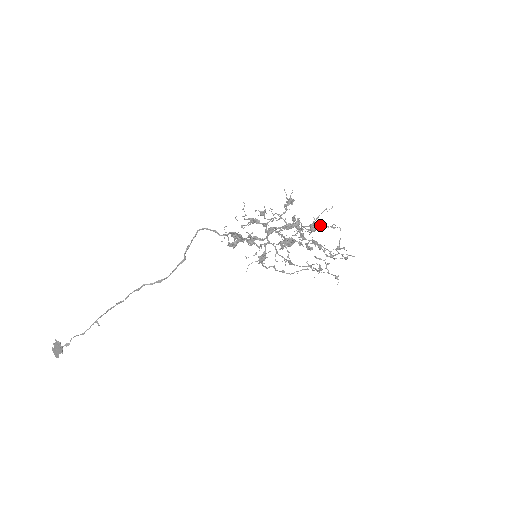
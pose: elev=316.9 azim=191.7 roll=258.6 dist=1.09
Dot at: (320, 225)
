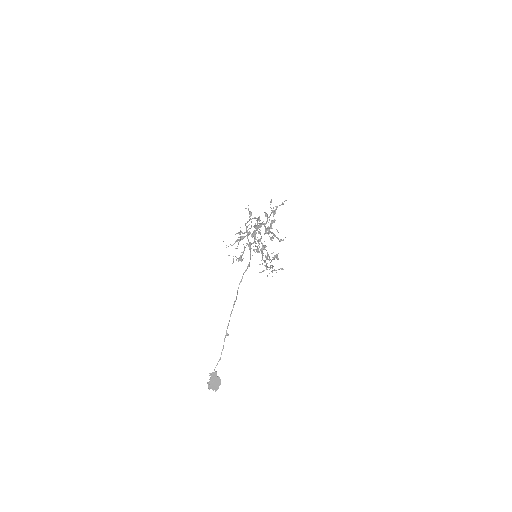
Dot at: (277, 207)
